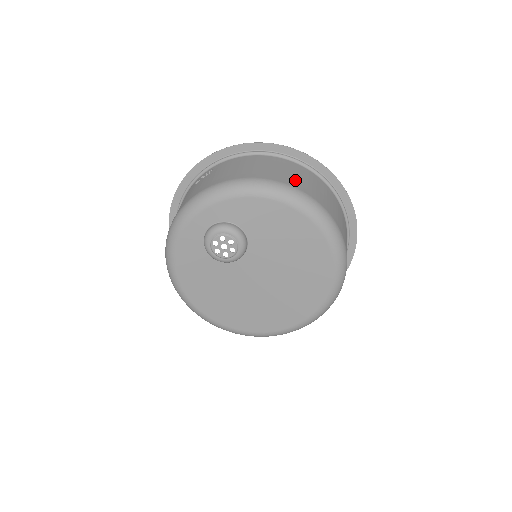
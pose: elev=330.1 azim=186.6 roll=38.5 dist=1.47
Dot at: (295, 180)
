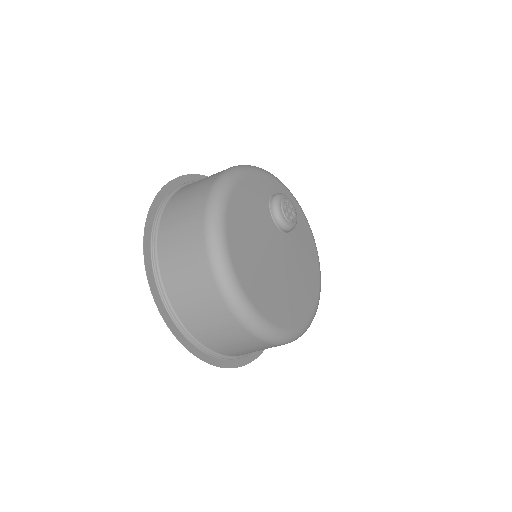
Dot at: occluded
